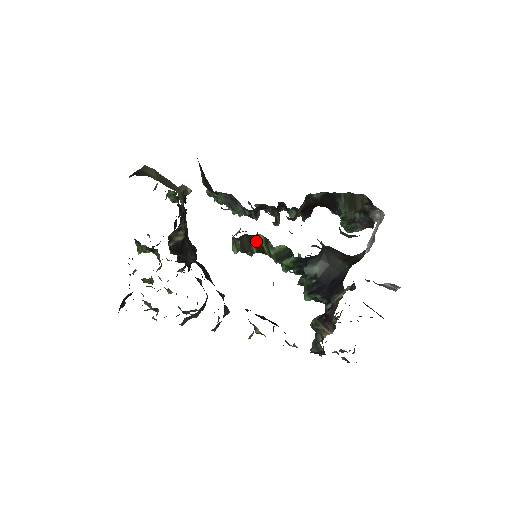
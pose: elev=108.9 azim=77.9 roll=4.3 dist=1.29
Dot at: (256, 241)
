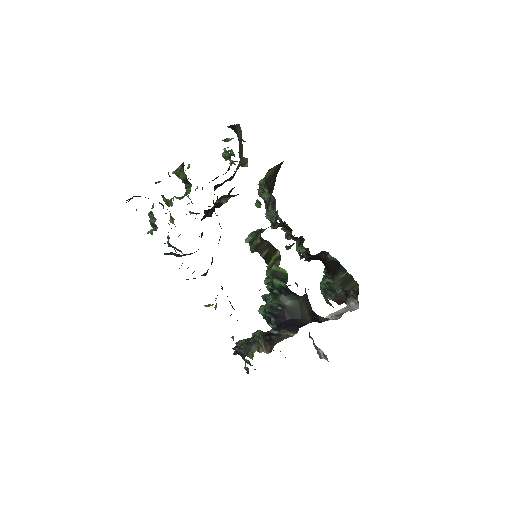
Dot at: (271, 251)
